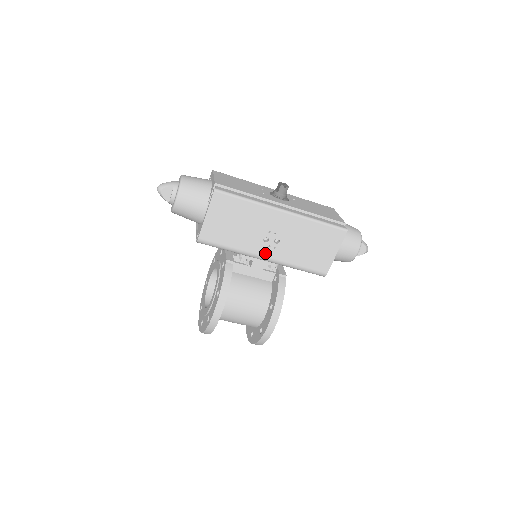
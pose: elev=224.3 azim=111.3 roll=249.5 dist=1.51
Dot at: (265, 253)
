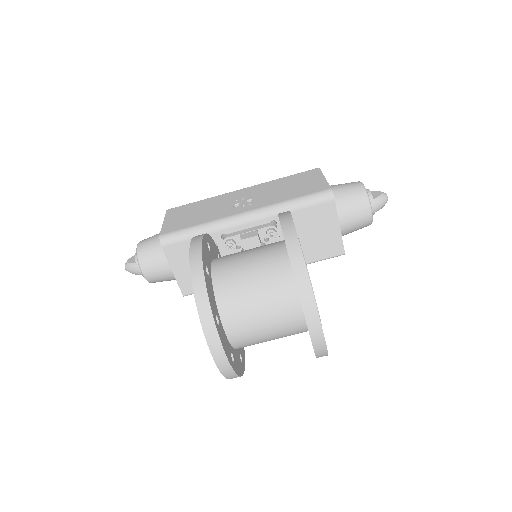
Dot at: (242, 211)
